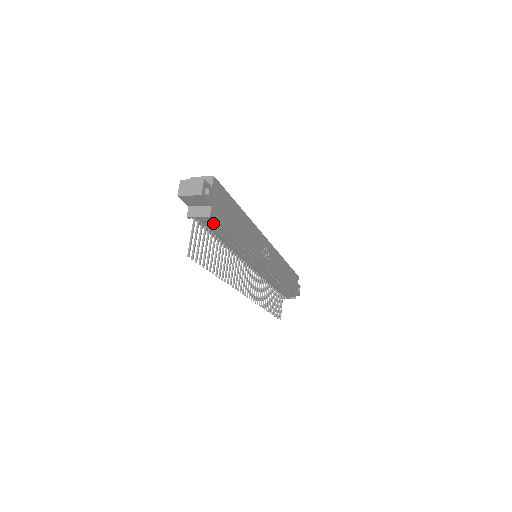
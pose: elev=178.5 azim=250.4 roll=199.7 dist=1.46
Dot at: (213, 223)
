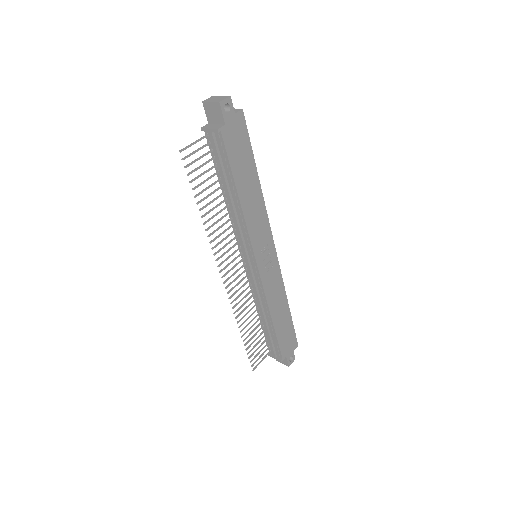
Dot at: (221, 150)
